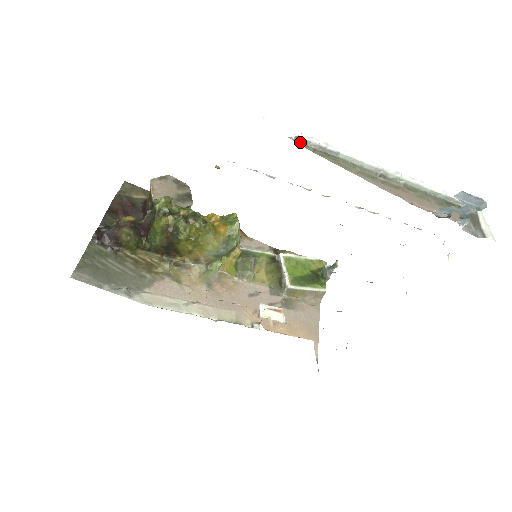
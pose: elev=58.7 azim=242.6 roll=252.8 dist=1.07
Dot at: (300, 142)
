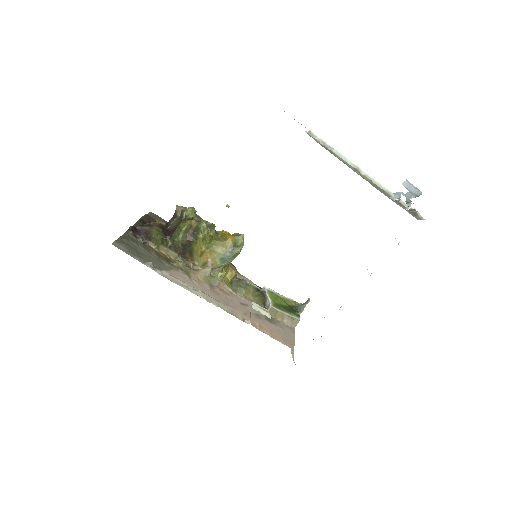
Dot at: (311, 136)
